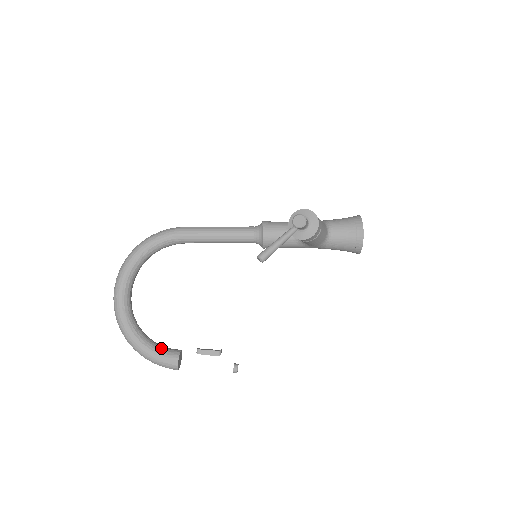
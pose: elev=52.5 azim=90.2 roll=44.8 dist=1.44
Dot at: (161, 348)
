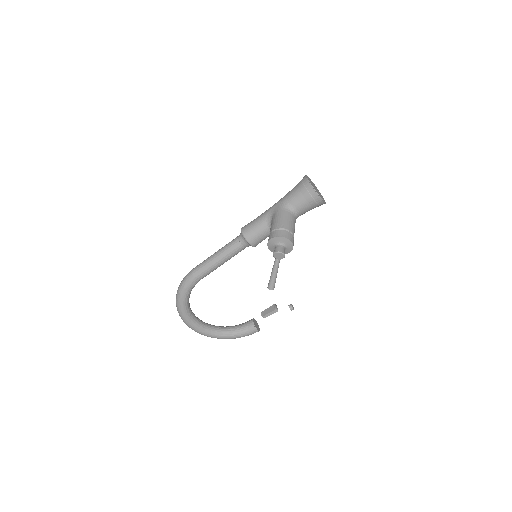
Dot at: (242, 330)
